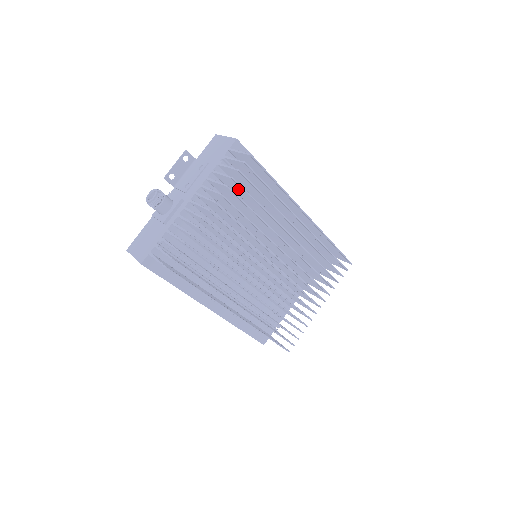
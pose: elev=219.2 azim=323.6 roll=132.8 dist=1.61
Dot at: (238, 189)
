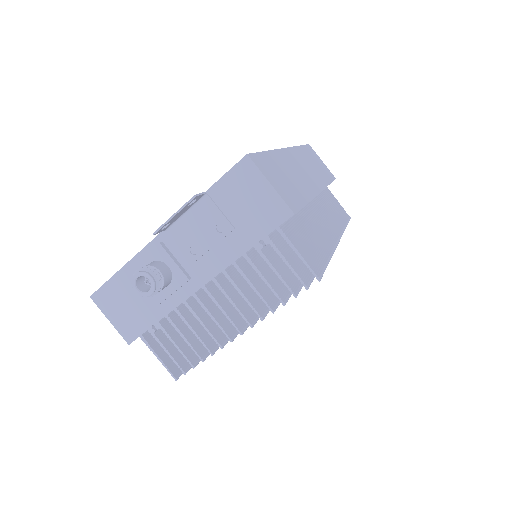
Dot at: (277, 279)
